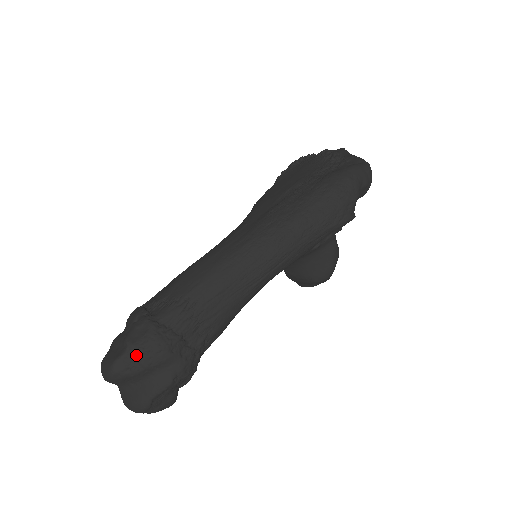
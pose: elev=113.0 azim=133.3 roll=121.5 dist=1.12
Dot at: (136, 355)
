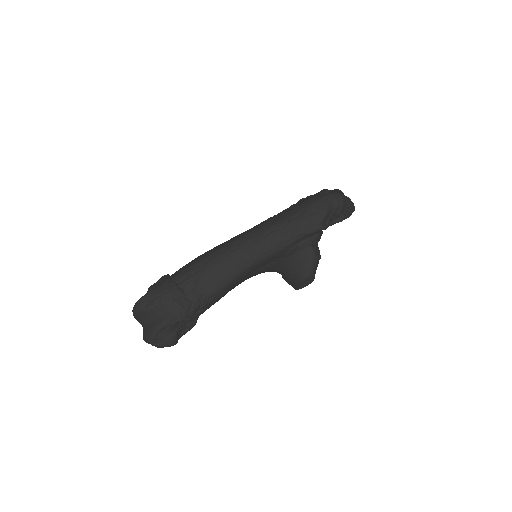
Dot at: (151, 297)
